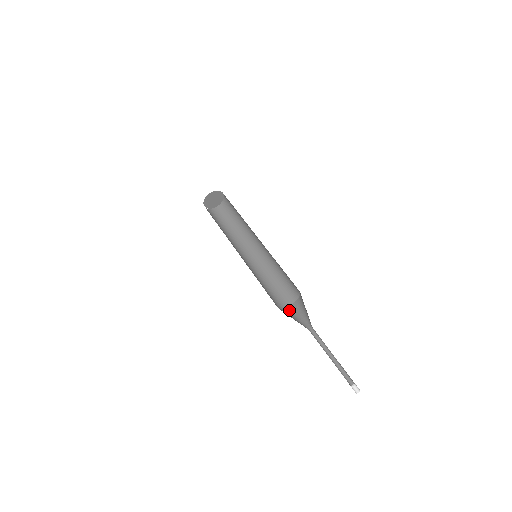
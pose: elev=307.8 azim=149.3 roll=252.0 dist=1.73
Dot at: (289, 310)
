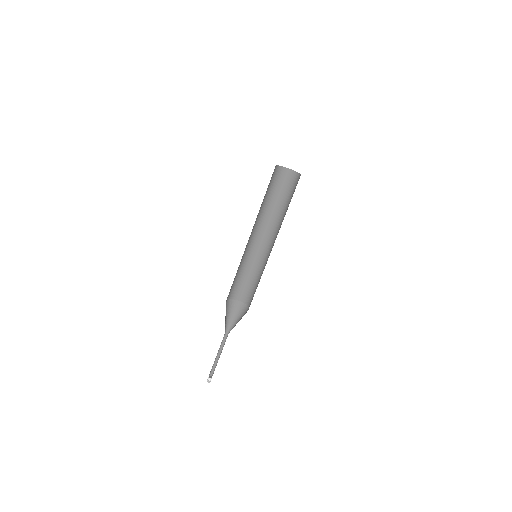
Dot at: (241, 307)
